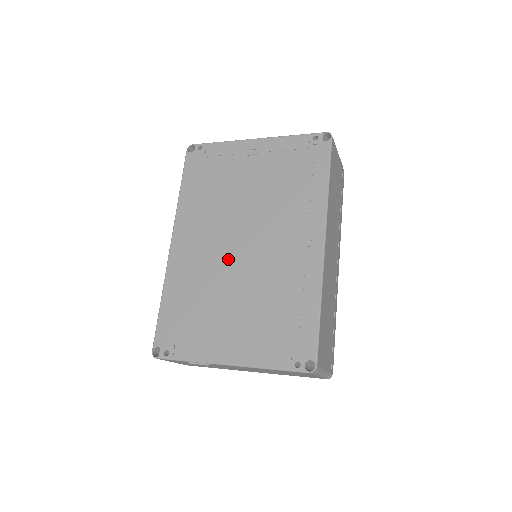
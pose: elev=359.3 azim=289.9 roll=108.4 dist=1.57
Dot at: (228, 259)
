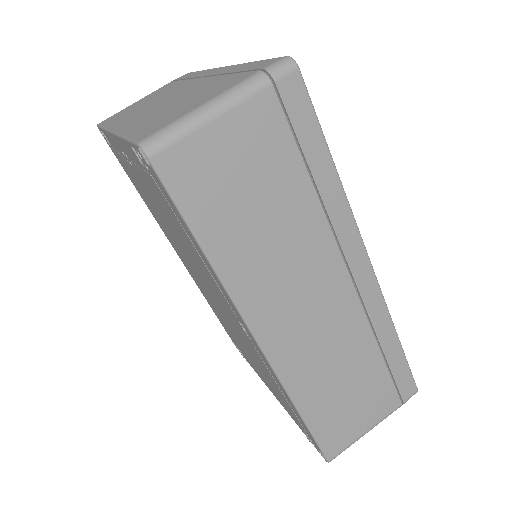
Dot at: (212, 299)
